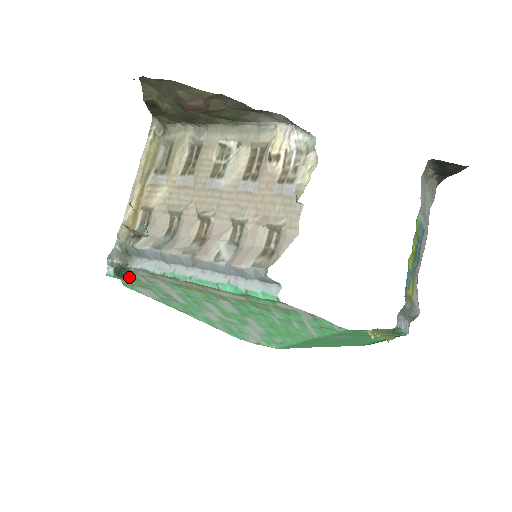
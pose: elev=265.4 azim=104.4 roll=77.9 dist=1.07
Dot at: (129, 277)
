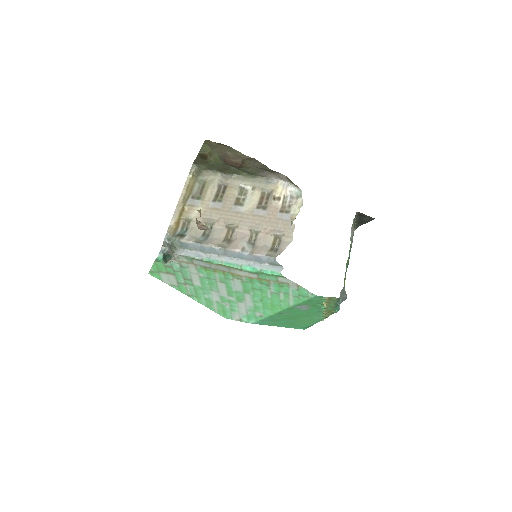
Dot at: (163, 264)
